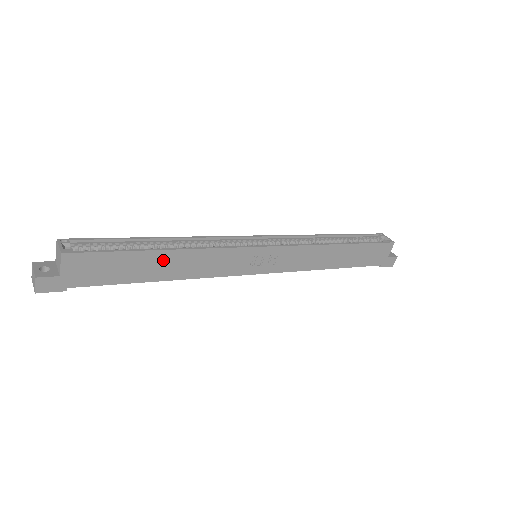
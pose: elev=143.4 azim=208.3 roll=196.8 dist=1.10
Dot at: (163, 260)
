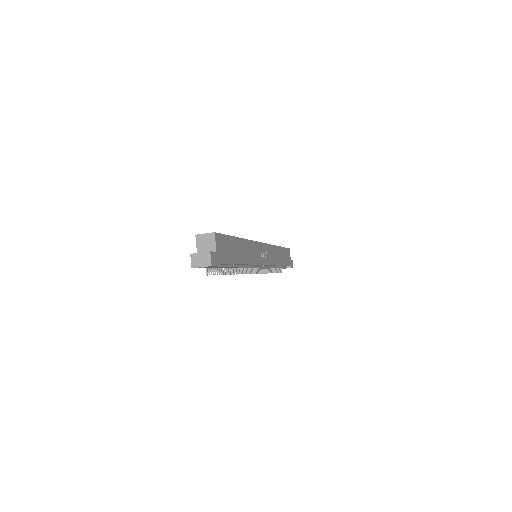
Dot at: (240, 246)
